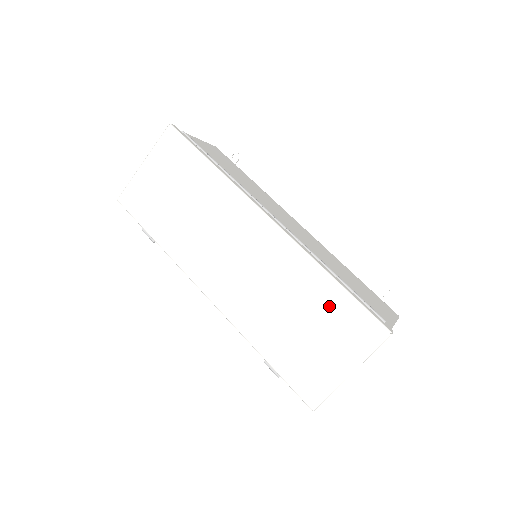
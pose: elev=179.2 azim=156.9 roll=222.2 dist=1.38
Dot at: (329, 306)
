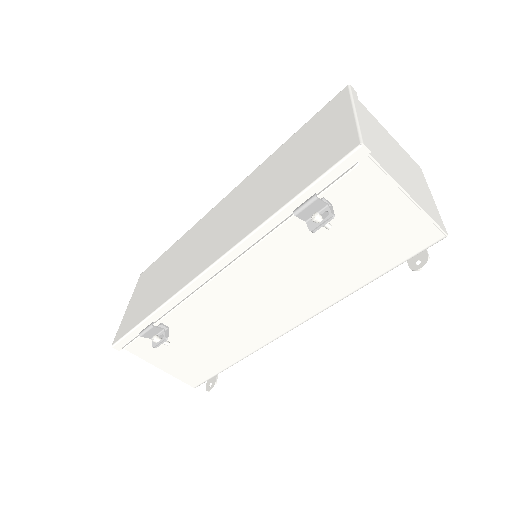
Dot at: (298, 141)
